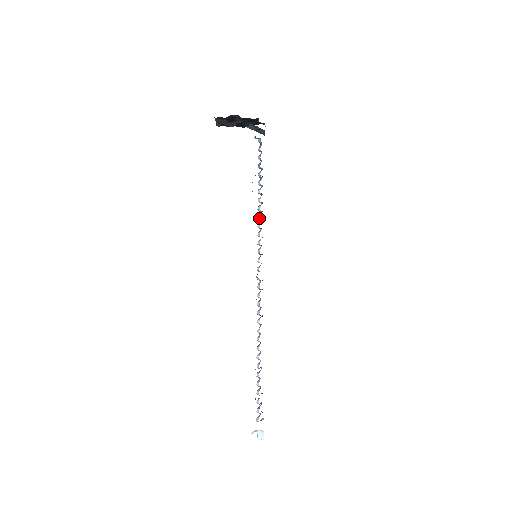
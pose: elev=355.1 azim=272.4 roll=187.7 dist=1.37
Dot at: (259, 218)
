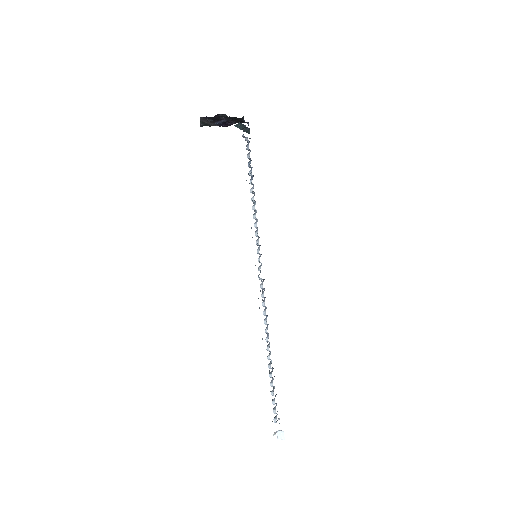
Dot at: (255, 217)
